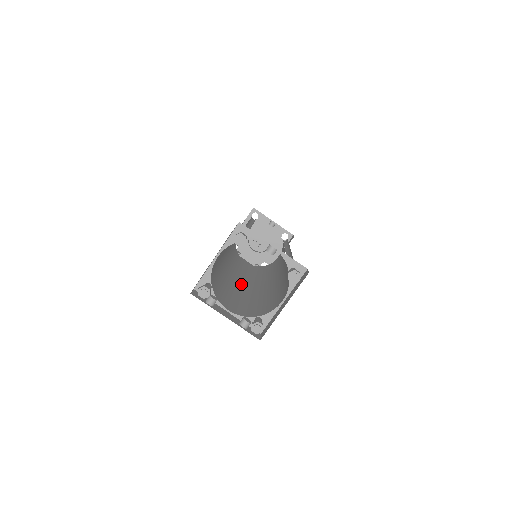
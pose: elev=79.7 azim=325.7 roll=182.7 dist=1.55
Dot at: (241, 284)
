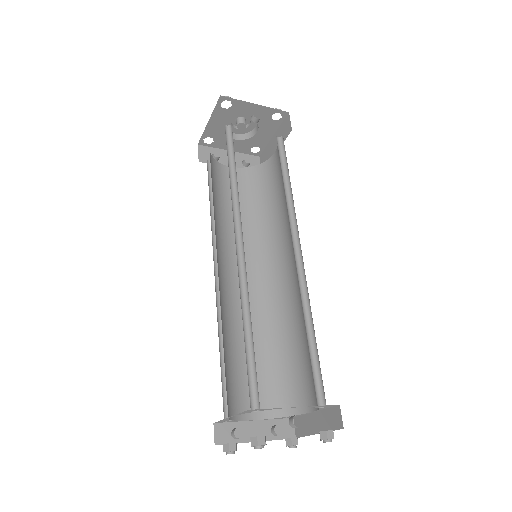
Dot at: occluded
